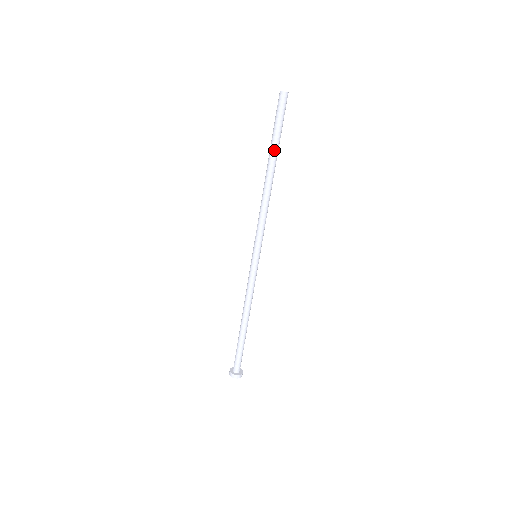
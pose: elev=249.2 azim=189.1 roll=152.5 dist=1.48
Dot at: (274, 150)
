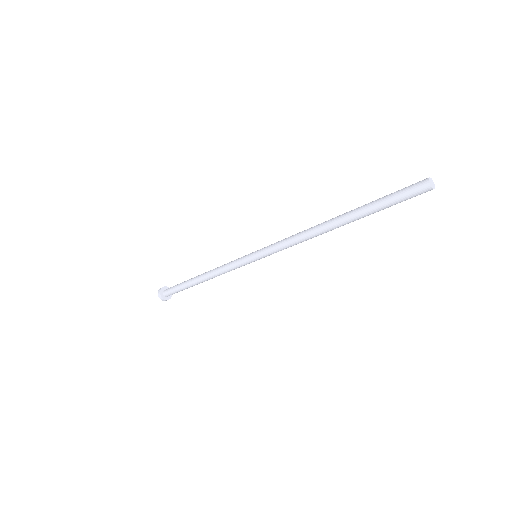
Dot at: (359, 213)
